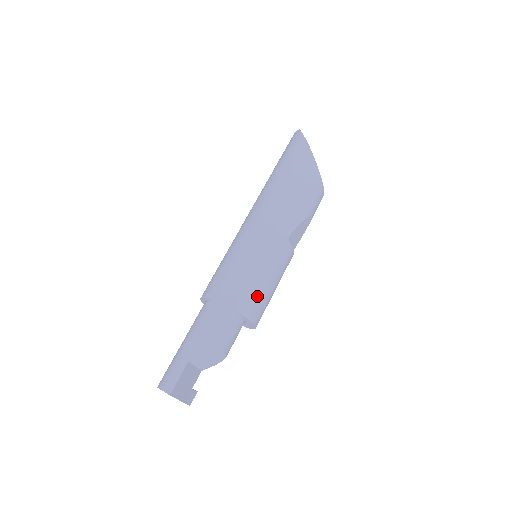
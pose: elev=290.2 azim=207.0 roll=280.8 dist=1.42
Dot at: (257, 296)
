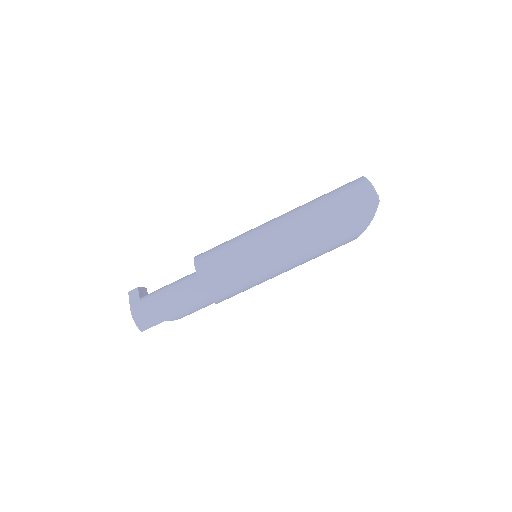
Dot at: occluded
